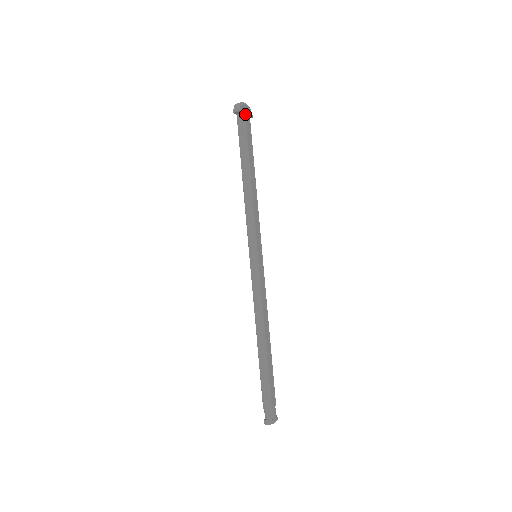
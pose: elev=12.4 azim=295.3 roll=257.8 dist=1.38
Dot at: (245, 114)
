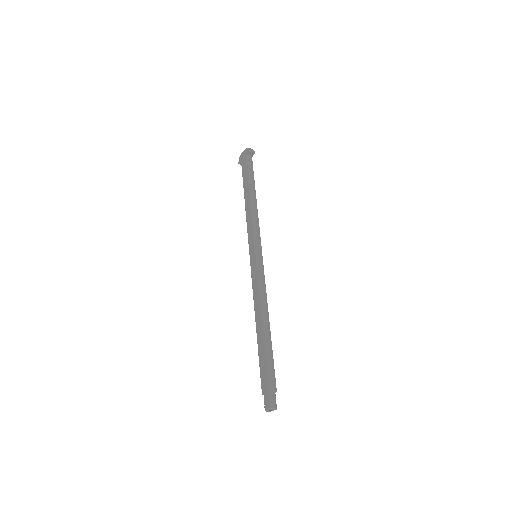
Dot at: (251, 158)
